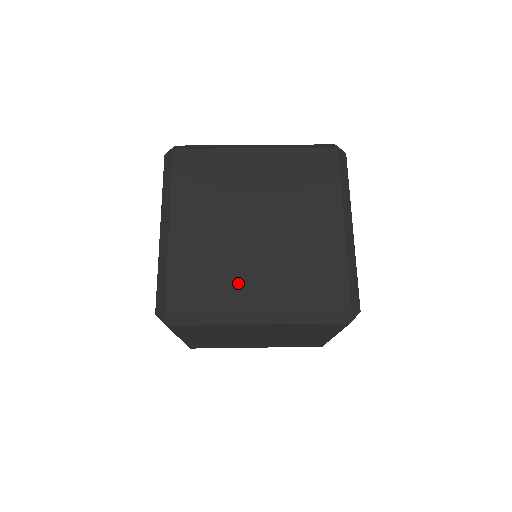
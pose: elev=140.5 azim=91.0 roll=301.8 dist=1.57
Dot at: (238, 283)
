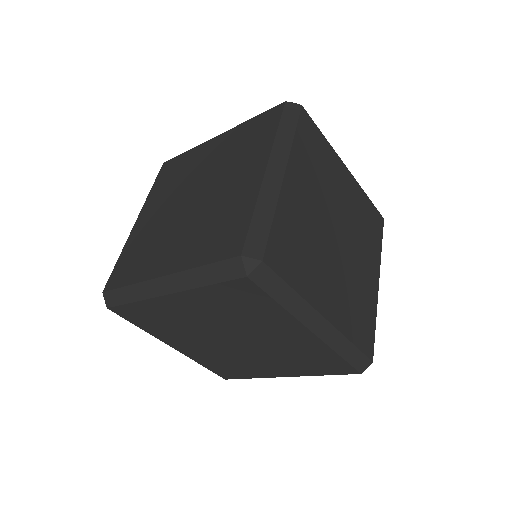
Dot at: (158, 255)
